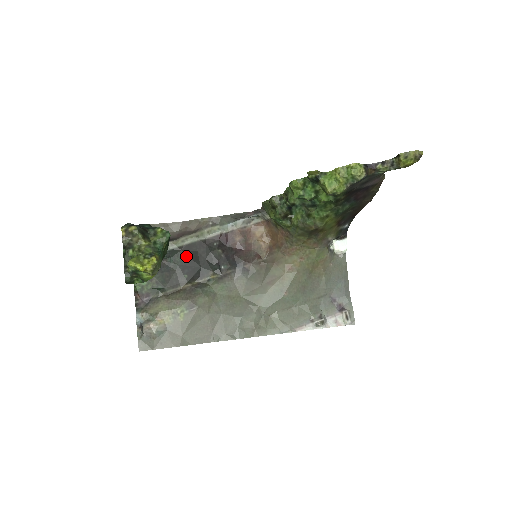
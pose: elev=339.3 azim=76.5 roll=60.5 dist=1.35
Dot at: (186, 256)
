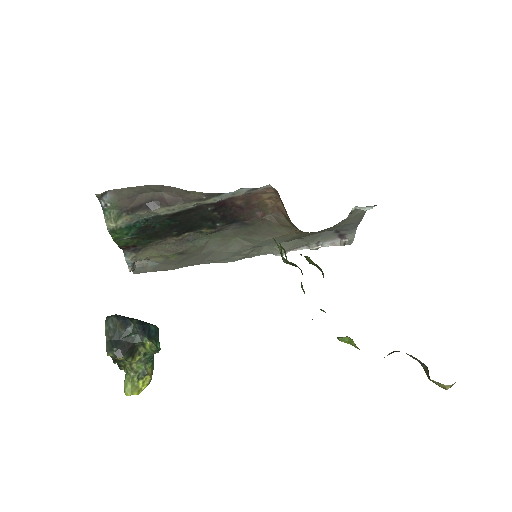
Dot at: (174, 221)
